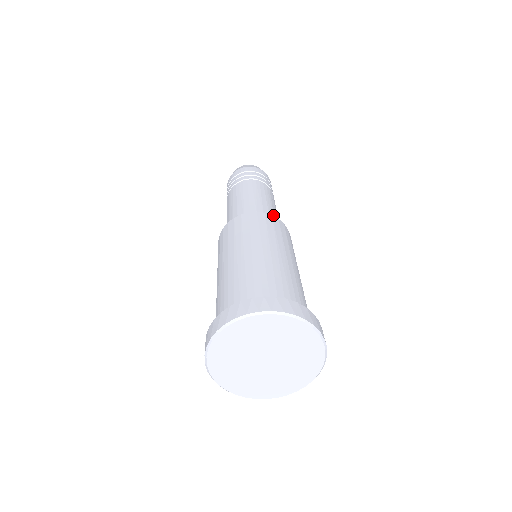
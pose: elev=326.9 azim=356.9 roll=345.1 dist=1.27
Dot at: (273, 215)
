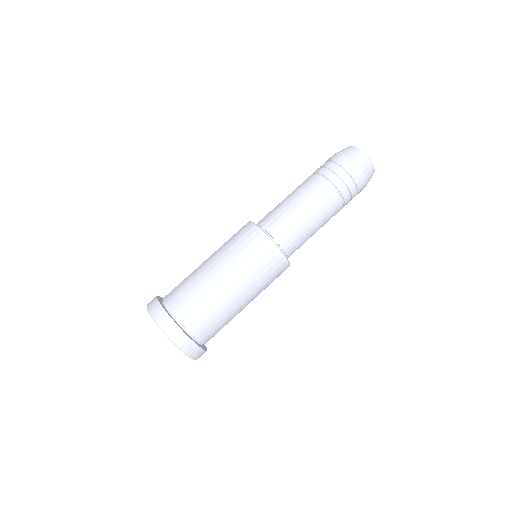
Dot at: occluded
